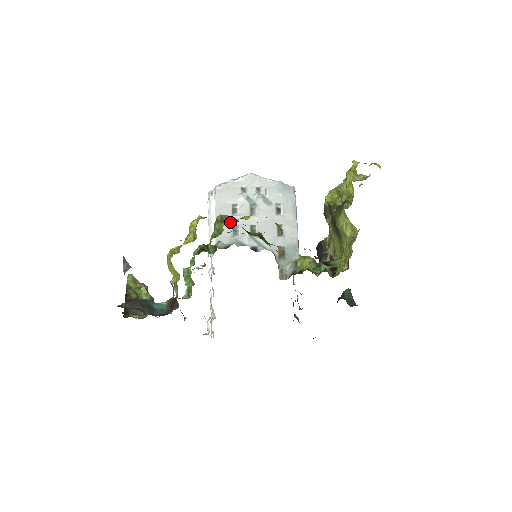
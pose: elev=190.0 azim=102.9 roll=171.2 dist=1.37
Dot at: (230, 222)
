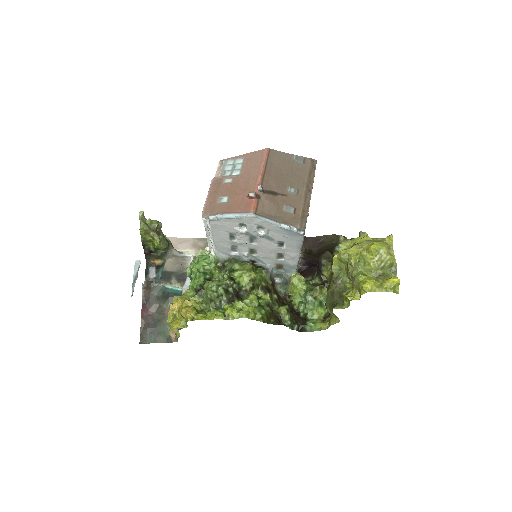
Dot at: (228, 243)
